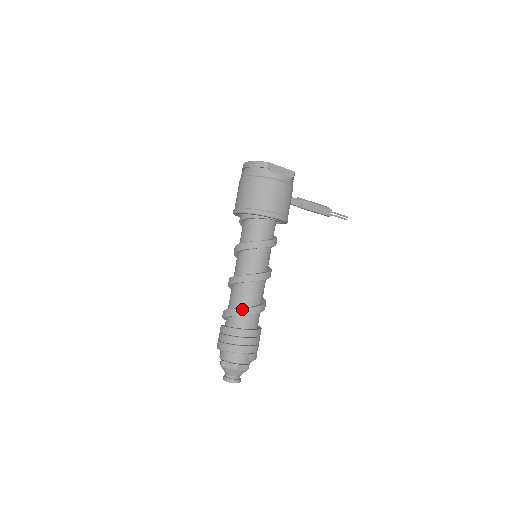
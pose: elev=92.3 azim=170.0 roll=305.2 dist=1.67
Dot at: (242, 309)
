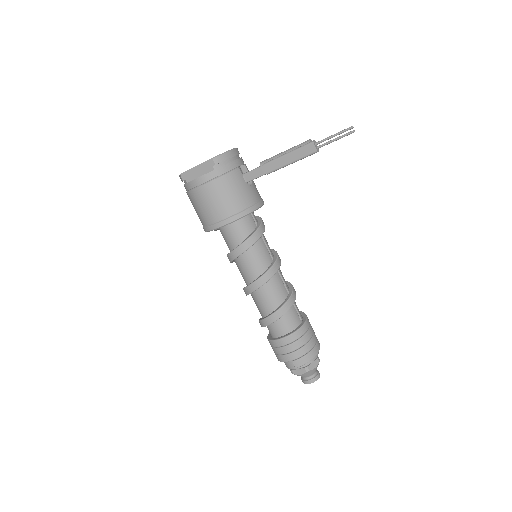
Dot at: (260, 321)
